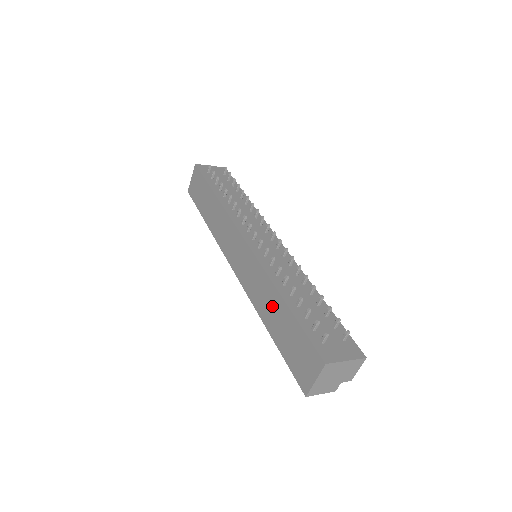
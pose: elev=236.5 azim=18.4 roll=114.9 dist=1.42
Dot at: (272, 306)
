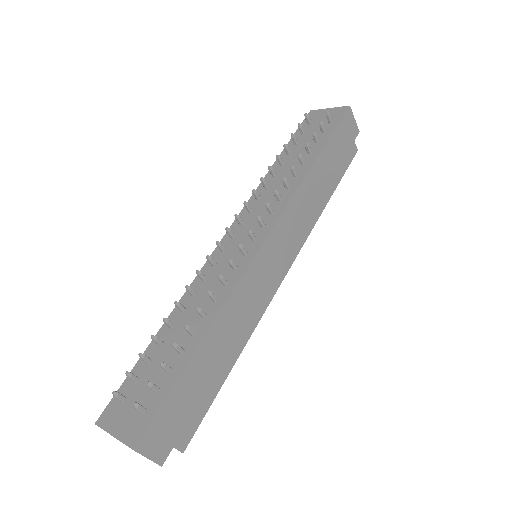
Dot at: occluded
